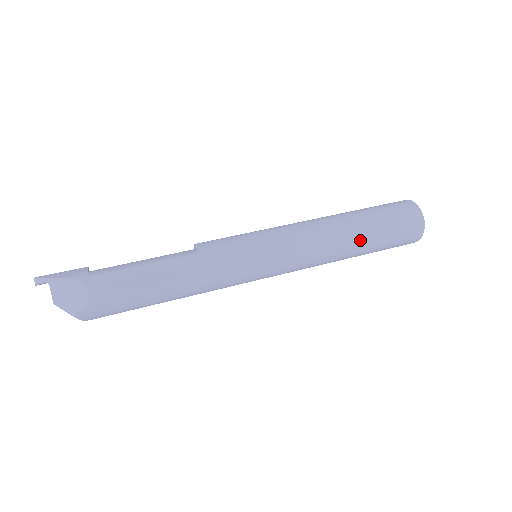
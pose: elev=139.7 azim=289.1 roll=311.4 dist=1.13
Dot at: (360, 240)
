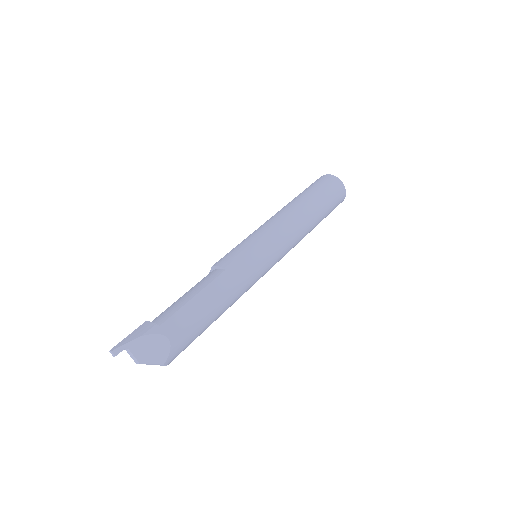
Dot at: (316, 214)
